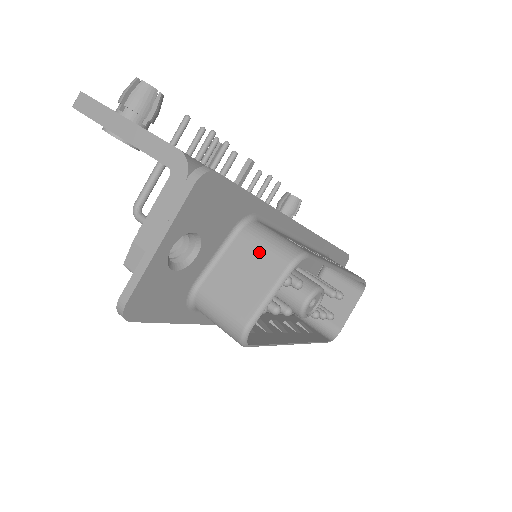
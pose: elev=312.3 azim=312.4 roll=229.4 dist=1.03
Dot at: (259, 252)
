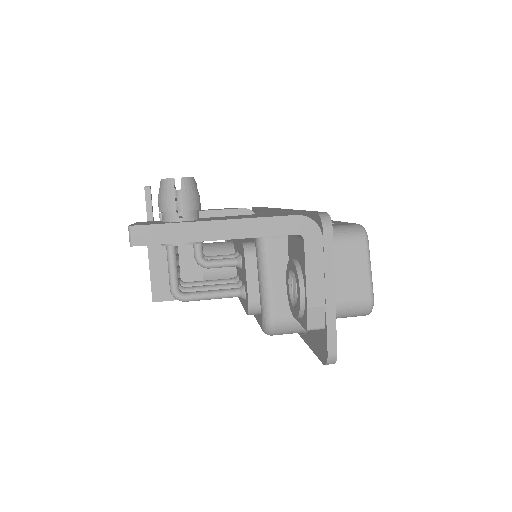
Dot at: (339, 247)
